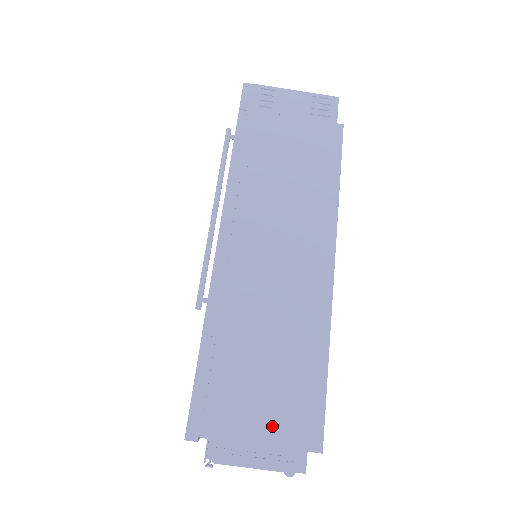
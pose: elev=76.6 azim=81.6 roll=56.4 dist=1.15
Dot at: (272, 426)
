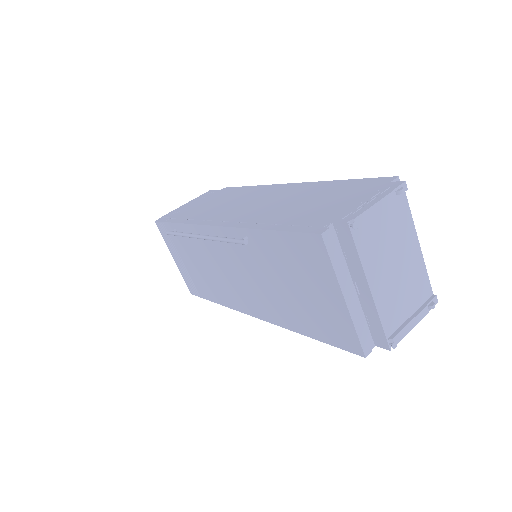
Dot at: (357, 197)
